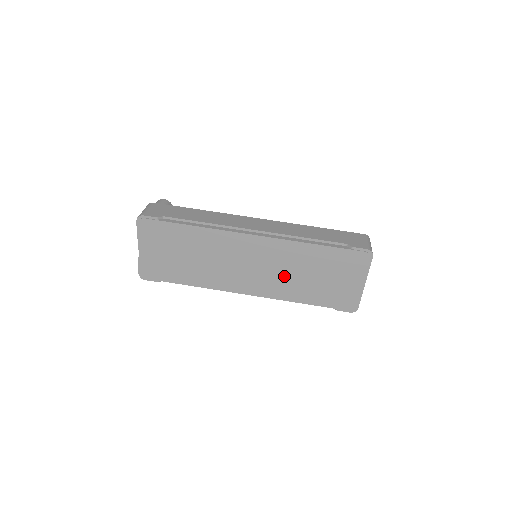
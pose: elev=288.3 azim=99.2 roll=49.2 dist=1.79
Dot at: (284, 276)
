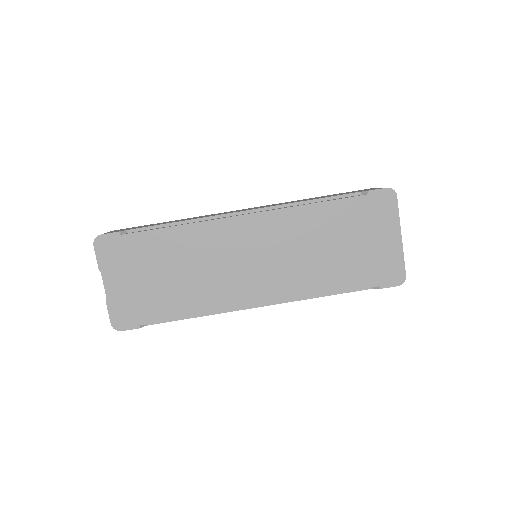
Dot at: (299, 261)
